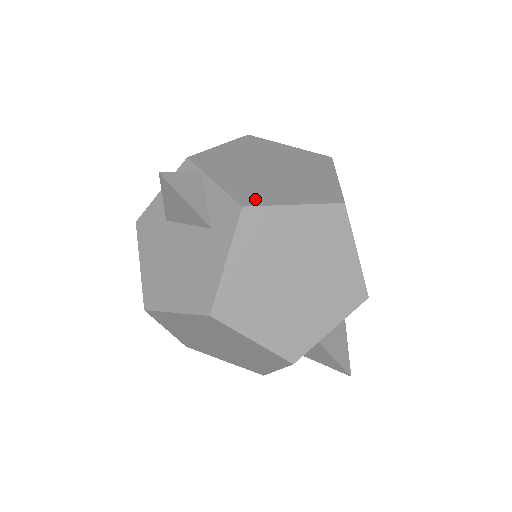
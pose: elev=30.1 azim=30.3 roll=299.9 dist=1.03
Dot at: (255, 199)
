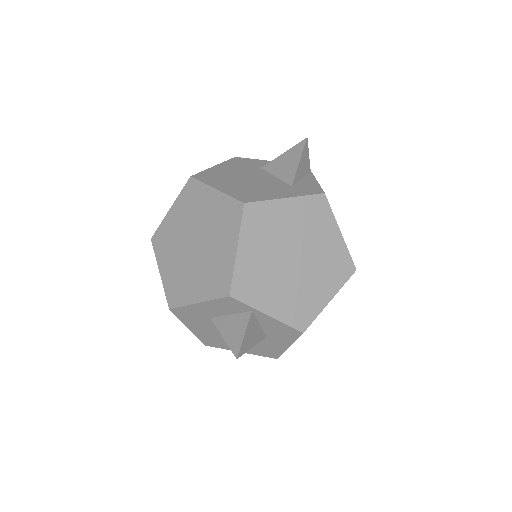
Dot at: occluded
